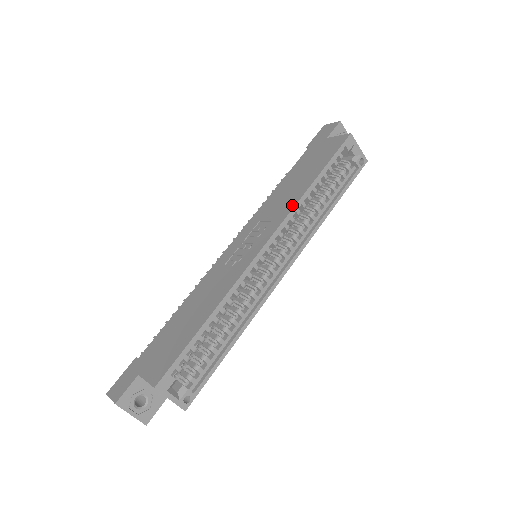
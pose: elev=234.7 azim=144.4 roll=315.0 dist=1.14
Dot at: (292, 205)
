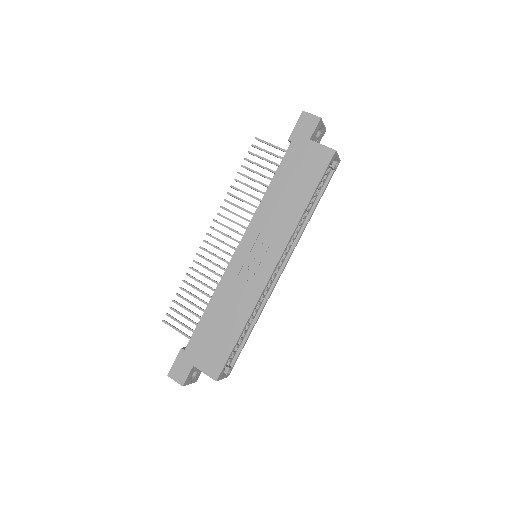
Dot at: (292, 229)
